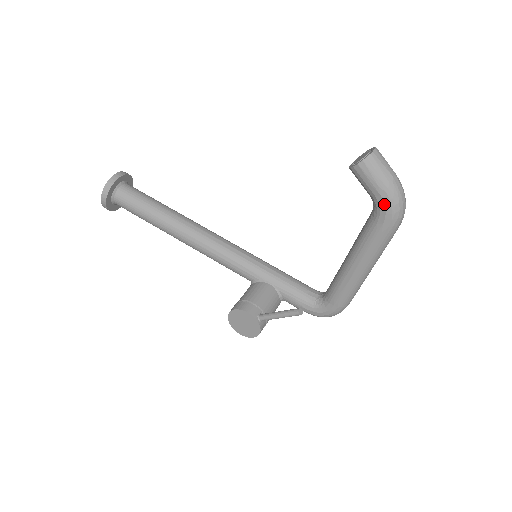
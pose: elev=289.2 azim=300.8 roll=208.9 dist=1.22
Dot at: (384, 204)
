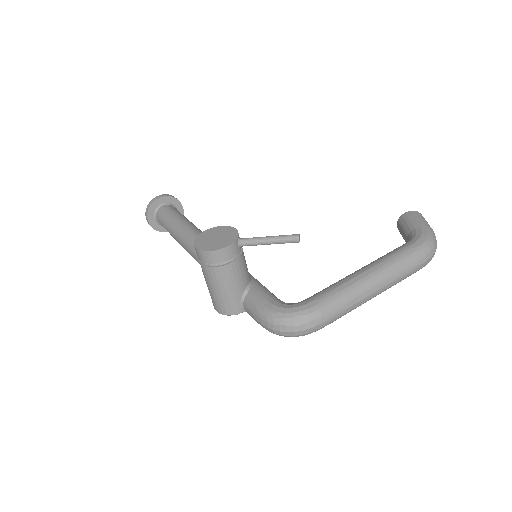
Dot at: (422, 232)
